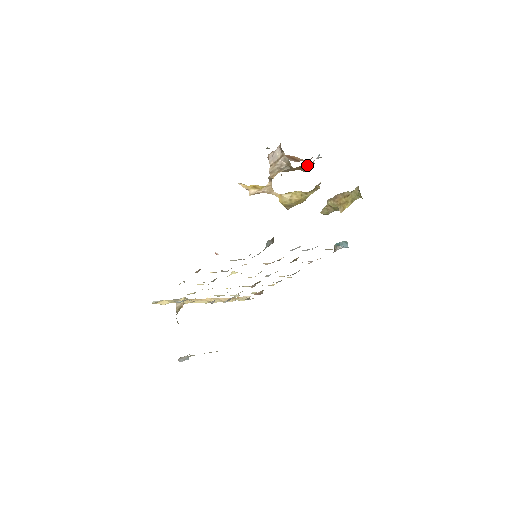
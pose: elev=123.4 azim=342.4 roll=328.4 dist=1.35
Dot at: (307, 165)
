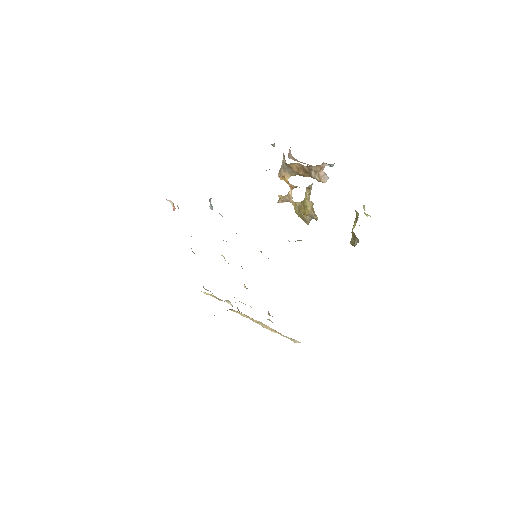
Dot at: (306, 166)
